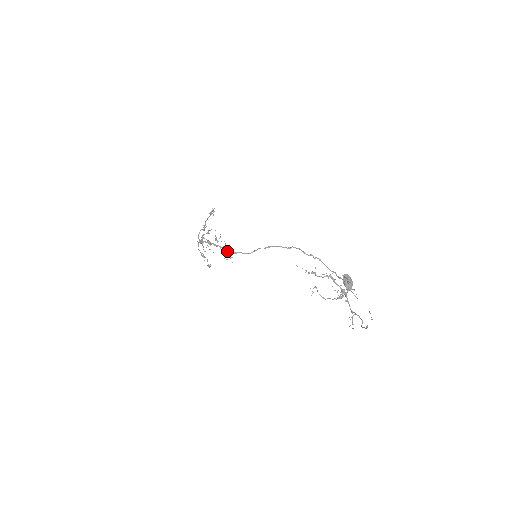
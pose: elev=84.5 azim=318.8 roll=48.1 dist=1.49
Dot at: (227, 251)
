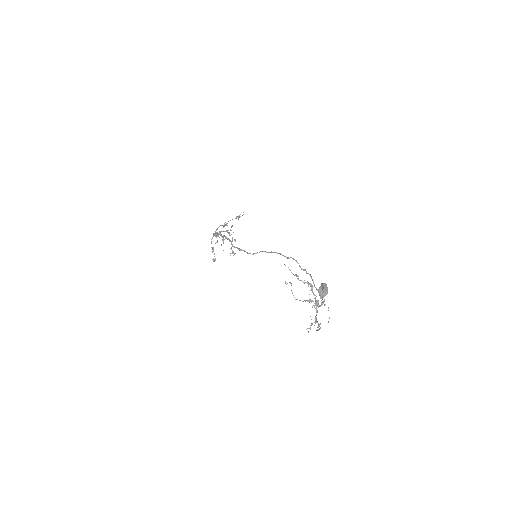
Dot at: occluded
